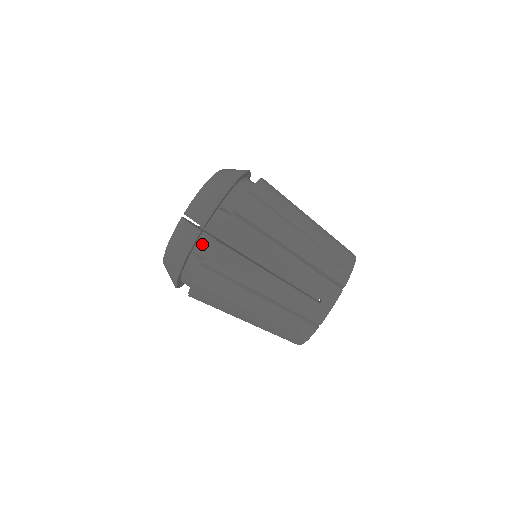
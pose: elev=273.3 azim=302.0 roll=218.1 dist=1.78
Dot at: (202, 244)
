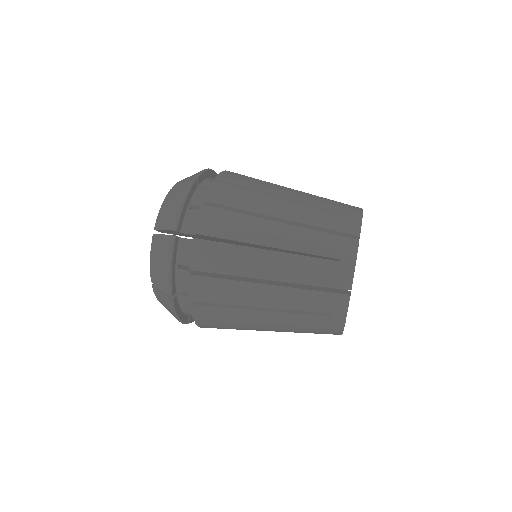
Dot at: (183, 252)
